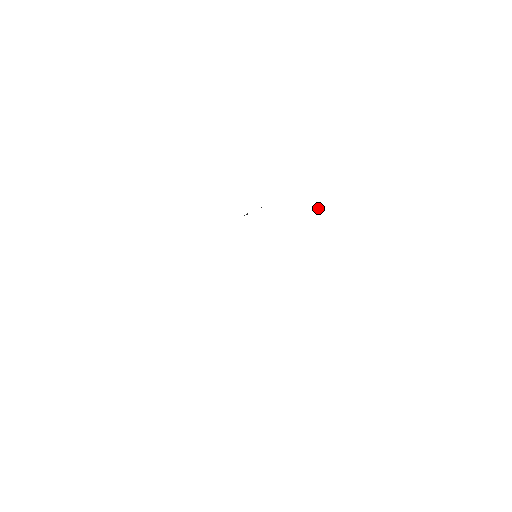
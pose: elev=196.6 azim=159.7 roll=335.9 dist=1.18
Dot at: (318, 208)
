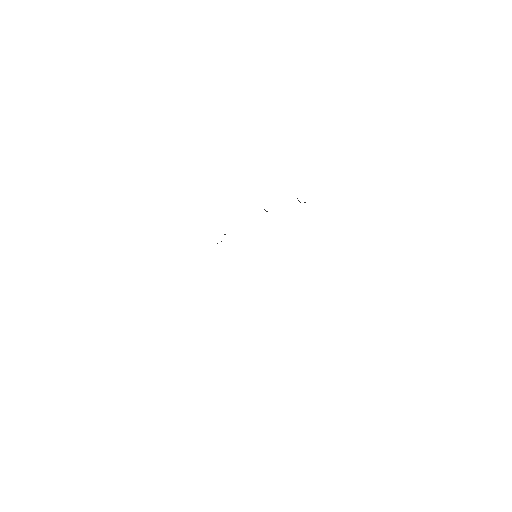
Dot at: (267, 211)
